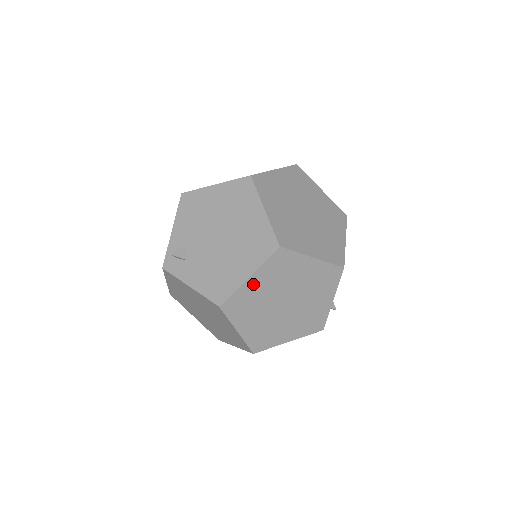
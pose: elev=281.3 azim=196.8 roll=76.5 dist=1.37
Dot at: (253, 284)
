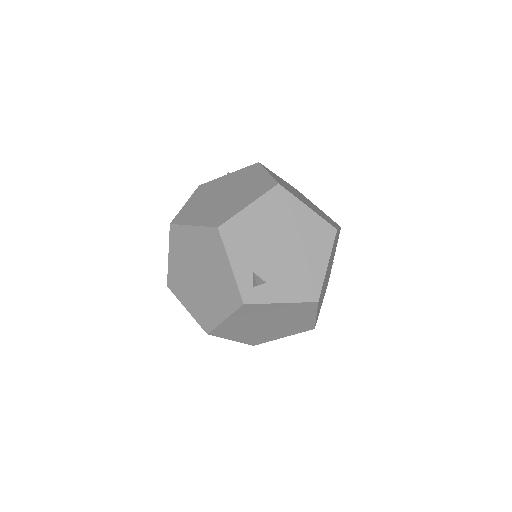
Dot at: occluded
